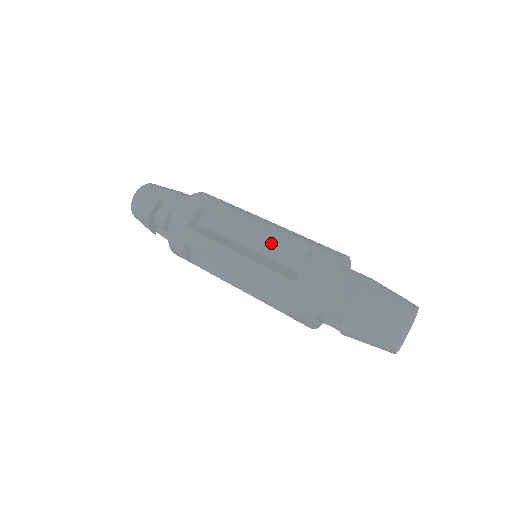
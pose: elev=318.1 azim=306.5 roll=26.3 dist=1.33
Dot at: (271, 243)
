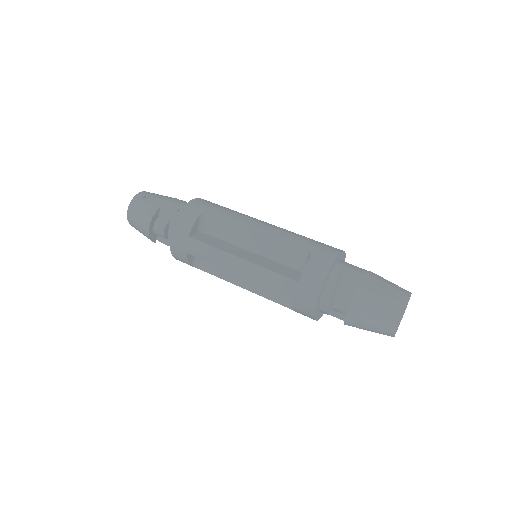
Dot at: (271, 245)
